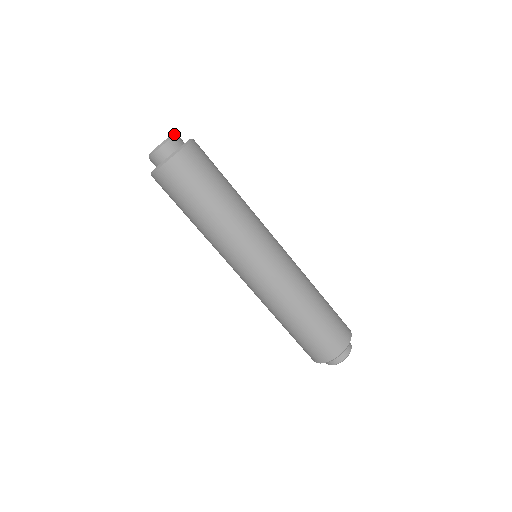
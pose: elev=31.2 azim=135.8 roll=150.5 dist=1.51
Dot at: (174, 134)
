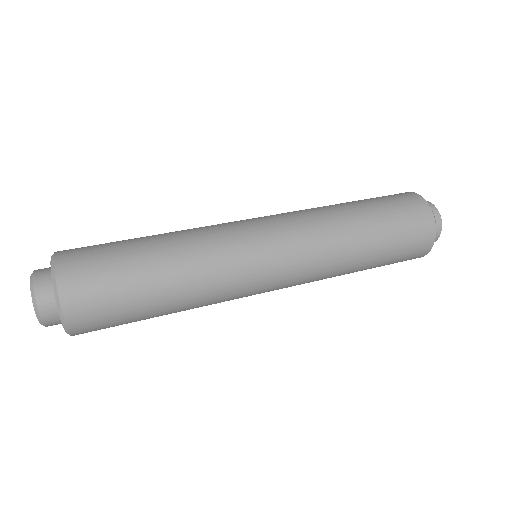
Dot at: (31, 281)
